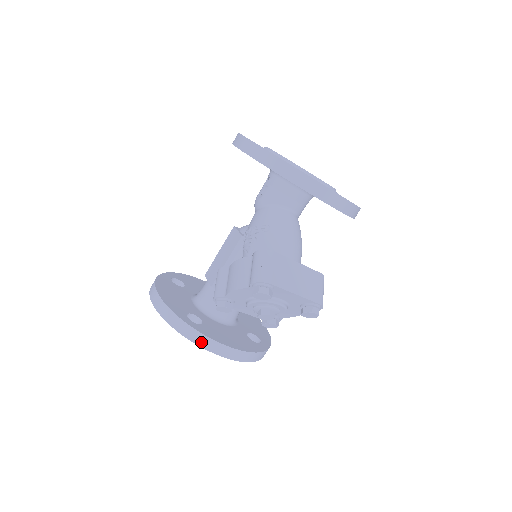
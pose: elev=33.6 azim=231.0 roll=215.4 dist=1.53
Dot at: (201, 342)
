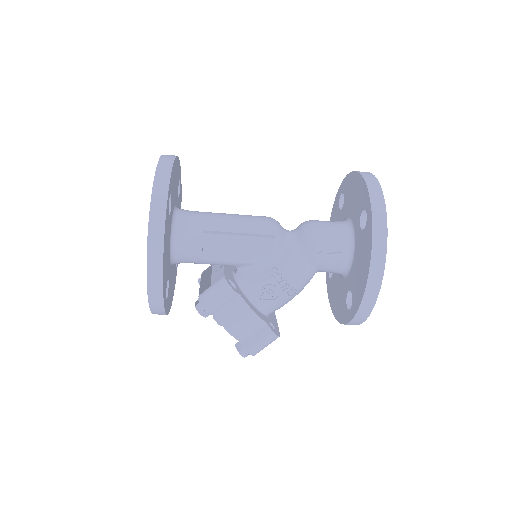
Dot at: (158, 314)
